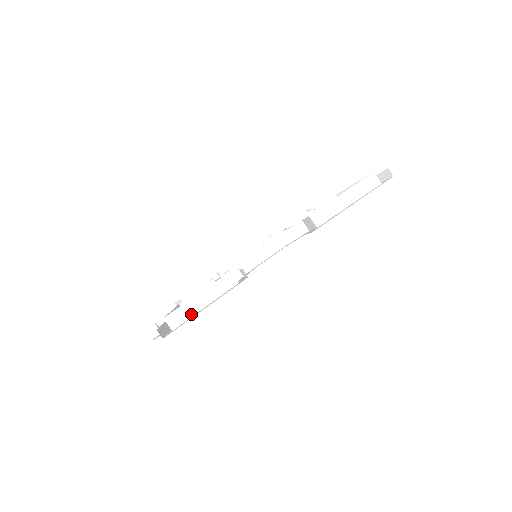
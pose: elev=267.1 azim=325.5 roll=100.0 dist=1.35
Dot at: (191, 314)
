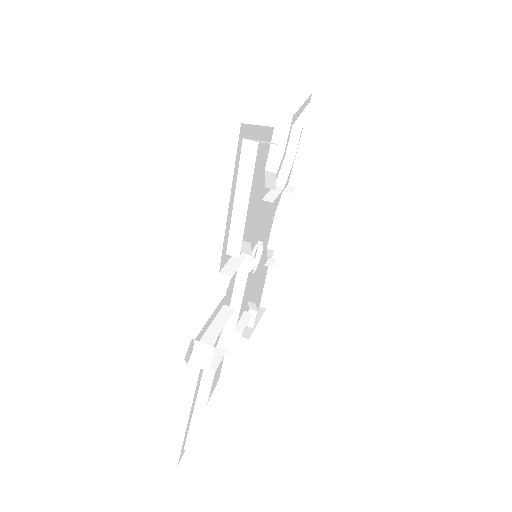
Dot at: (262, 142)
